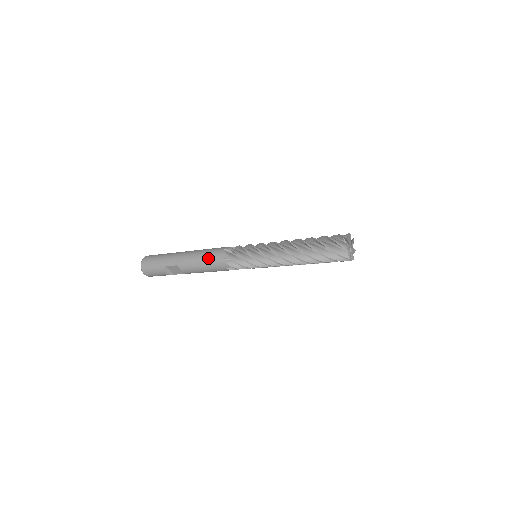
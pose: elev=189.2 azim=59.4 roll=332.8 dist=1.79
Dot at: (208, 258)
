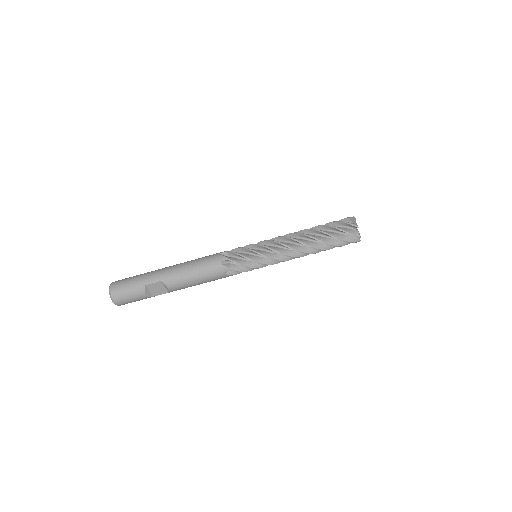
Dot at: (202, 265)
